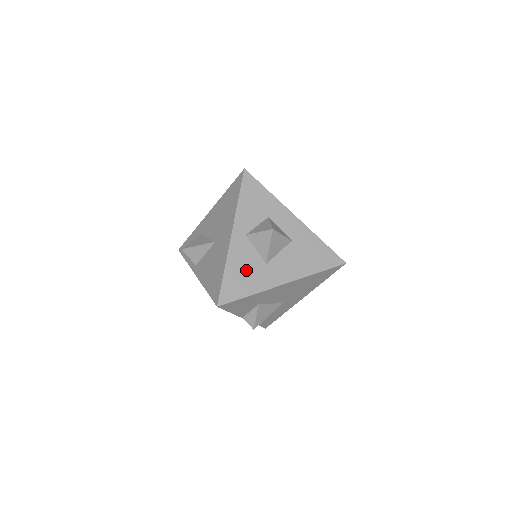
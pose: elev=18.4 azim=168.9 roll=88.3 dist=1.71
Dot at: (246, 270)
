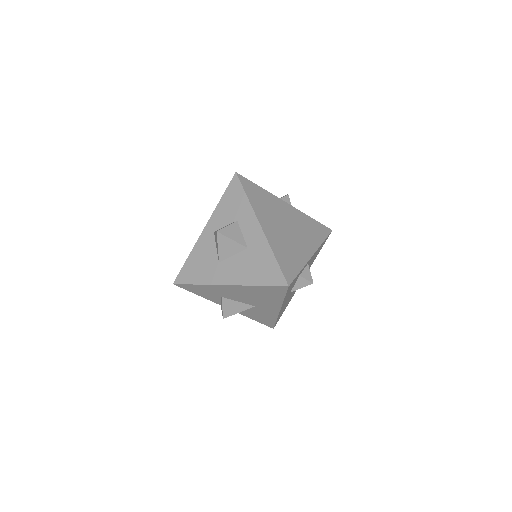
Dot at: (203, 262)
